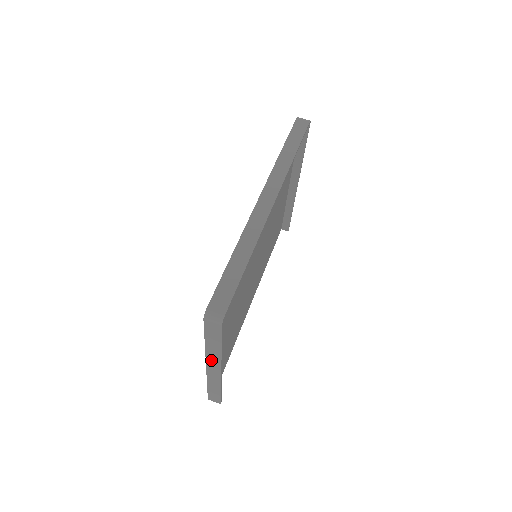
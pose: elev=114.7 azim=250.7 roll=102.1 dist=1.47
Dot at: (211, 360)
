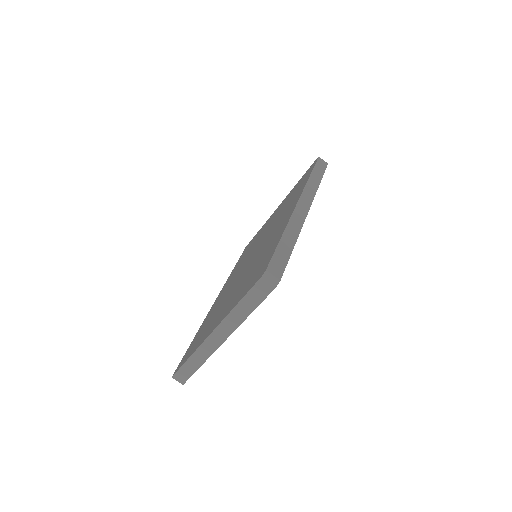
Dot at: (224, 327)
